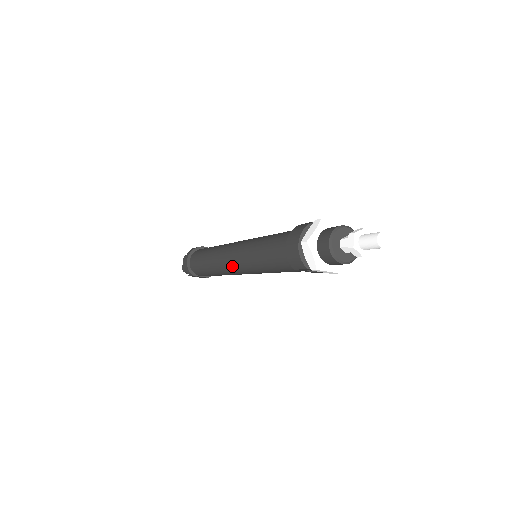
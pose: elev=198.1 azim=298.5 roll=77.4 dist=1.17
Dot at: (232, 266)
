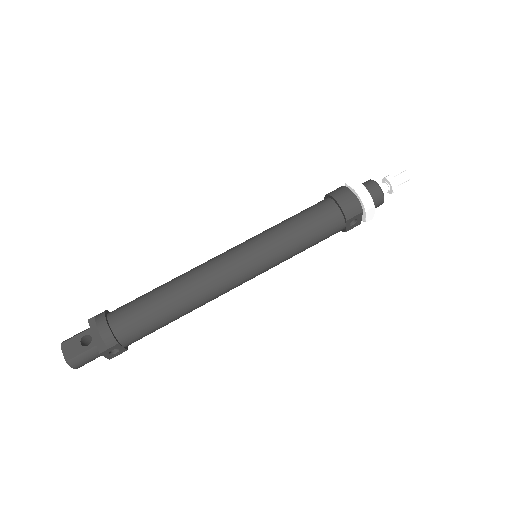
Dot at: (237, 270)
